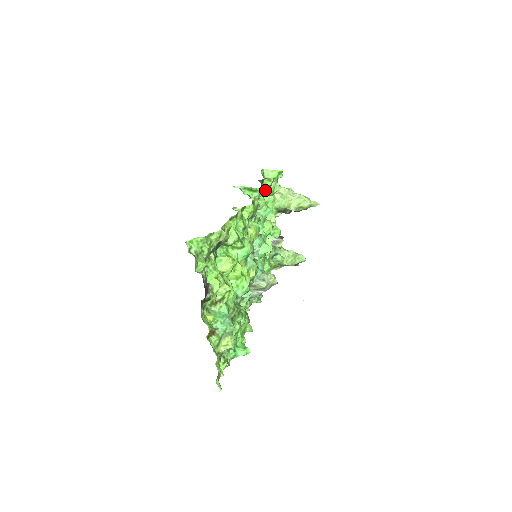
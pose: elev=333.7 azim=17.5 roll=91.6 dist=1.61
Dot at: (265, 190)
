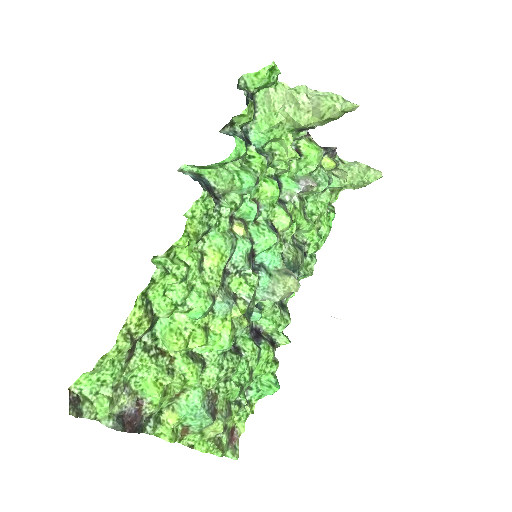
Dot at: (222, 163)
